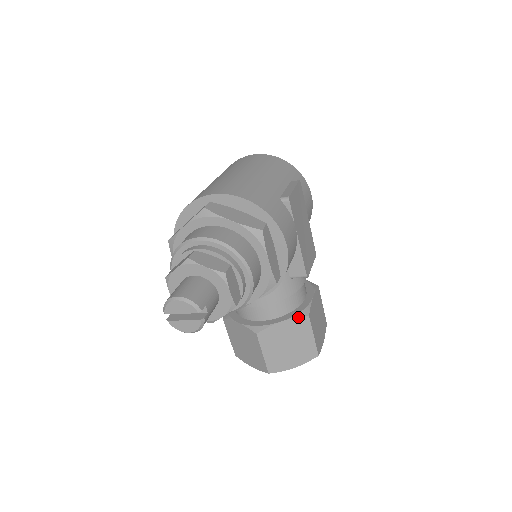
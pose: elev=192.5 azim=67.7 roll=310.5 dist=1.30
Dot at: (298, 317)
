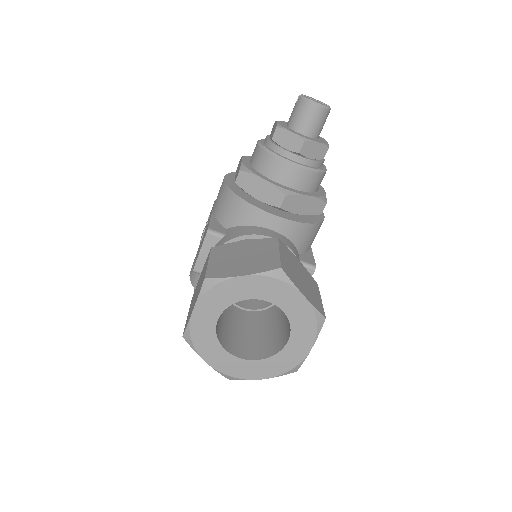
Dot at: (309, 274)
